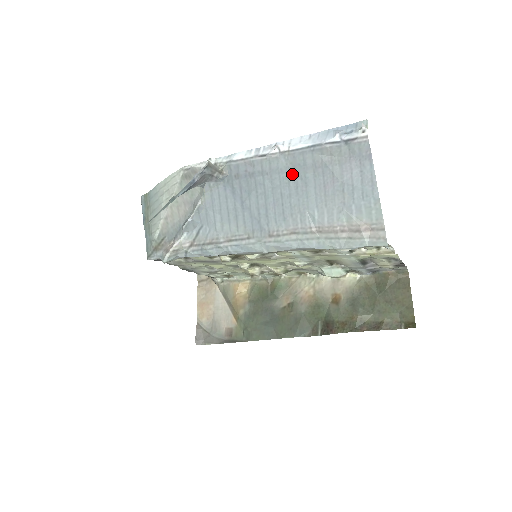
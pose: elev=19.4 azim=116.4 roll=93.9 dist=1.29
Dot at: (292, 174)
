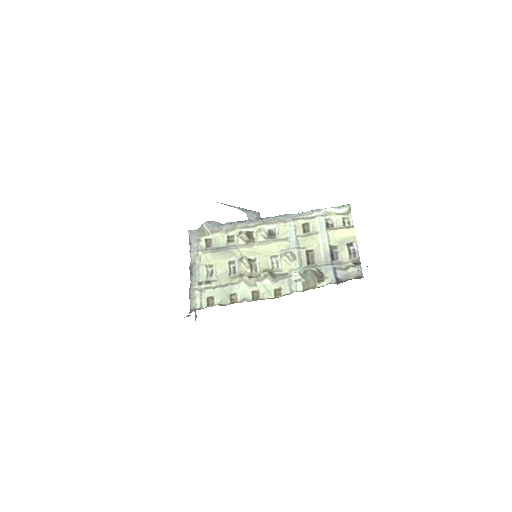
Dot at: occluded
